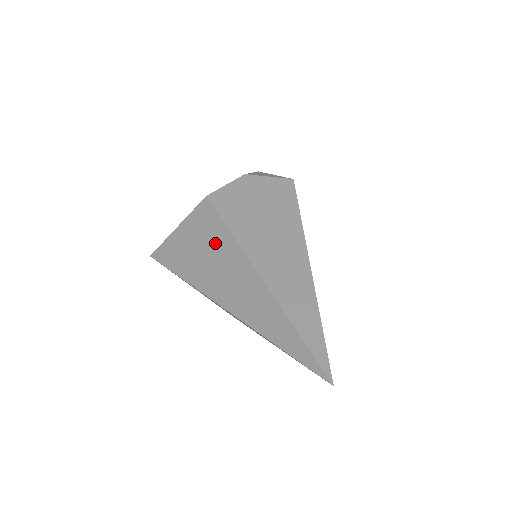
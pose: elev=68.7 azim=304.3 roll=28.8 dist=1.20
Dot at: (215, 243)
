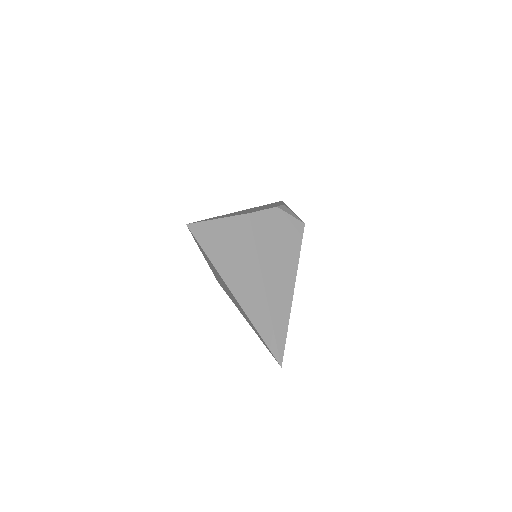
Dot at: (242, 247)
